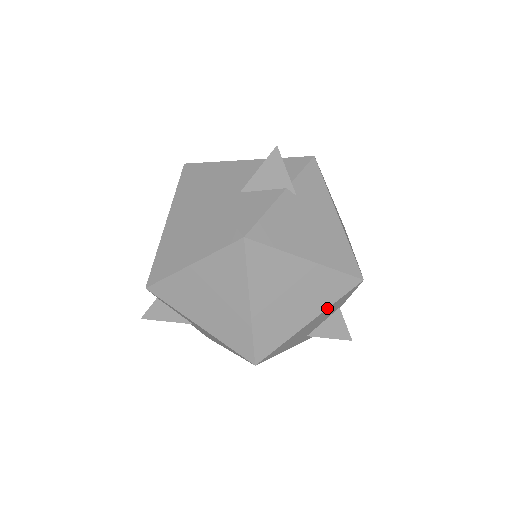
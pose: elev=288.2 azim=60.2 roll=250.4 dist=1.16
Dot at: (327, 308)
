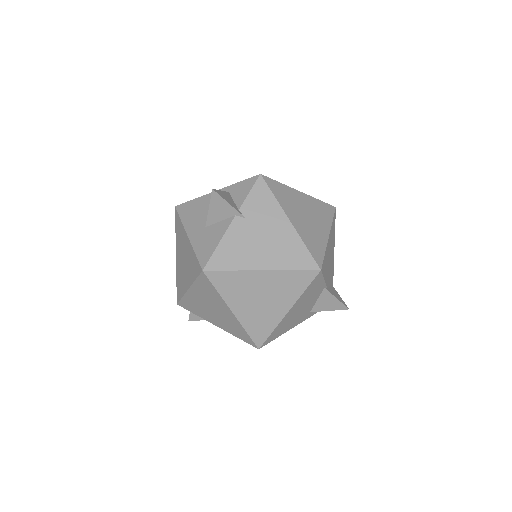
Dot at: (298, 298)
